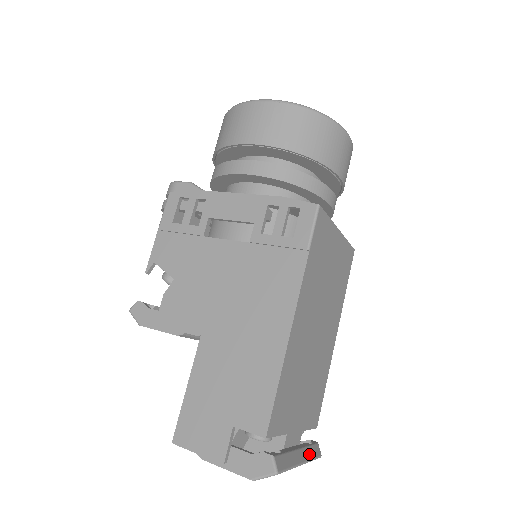
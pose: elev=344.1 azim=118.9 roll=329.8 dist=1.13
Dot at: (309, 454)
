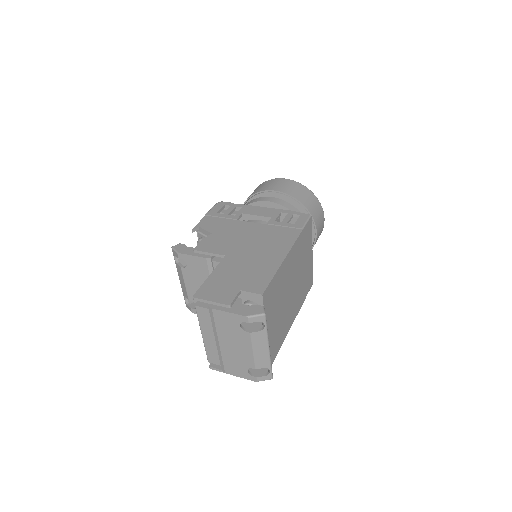
Dot at: (270, 357)
